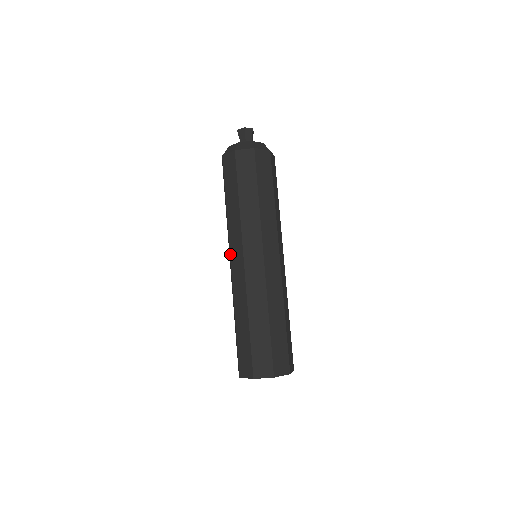
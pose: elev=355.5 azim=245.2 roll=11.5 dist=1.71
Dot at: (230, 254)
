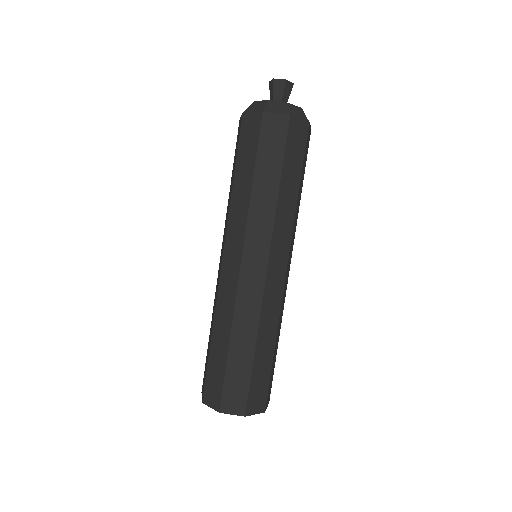
Dot at: occluded
